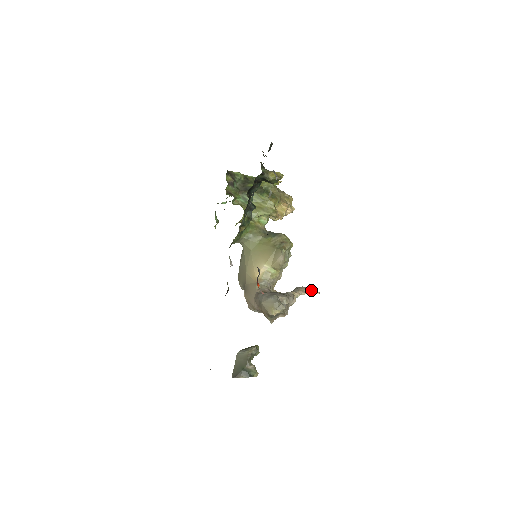
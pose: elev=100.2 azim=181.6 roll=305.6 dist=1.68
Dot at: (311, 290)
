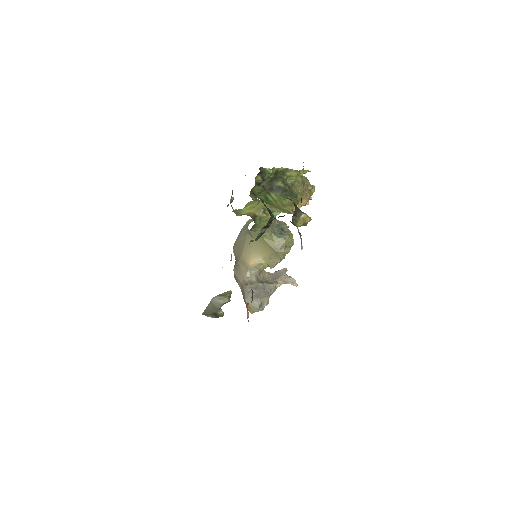
Dot at: (292, 282)
